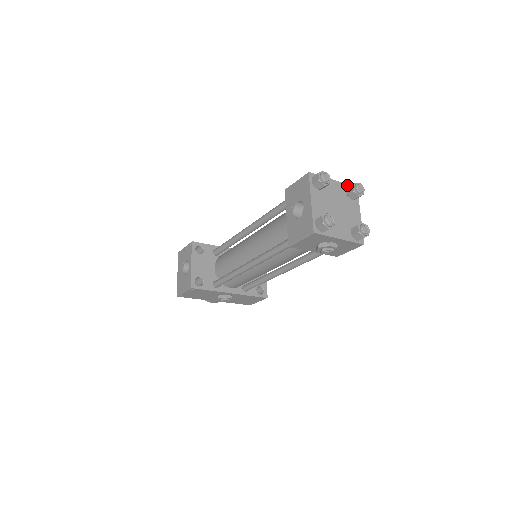
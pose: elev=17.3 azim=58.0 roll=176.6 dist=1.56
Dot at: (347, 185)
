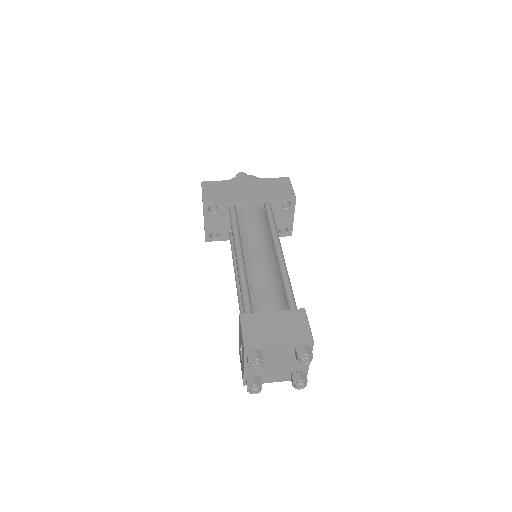
Dot at: (299, 344)
